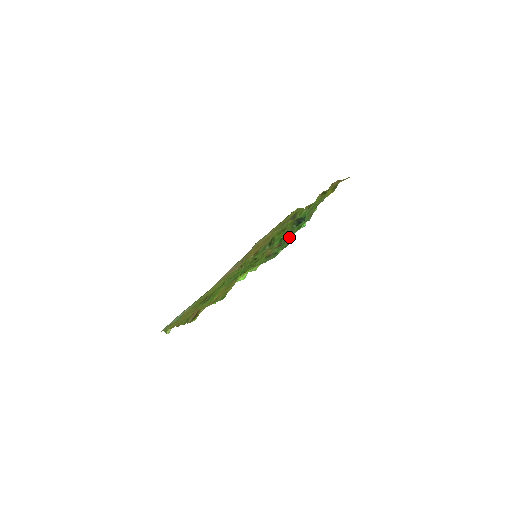
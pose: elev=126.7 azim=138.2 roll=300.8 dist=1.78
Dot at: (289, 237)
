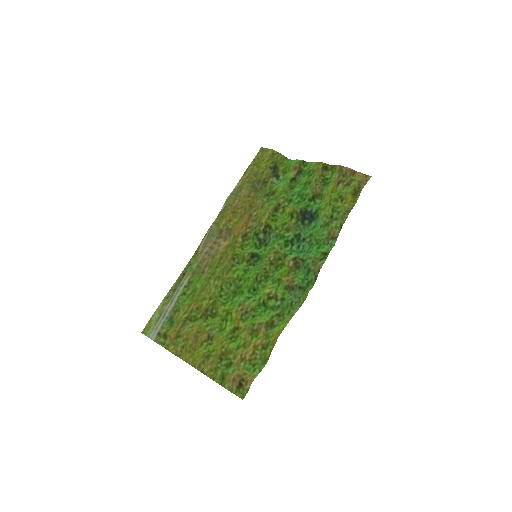
Dot at: (316, 271)
